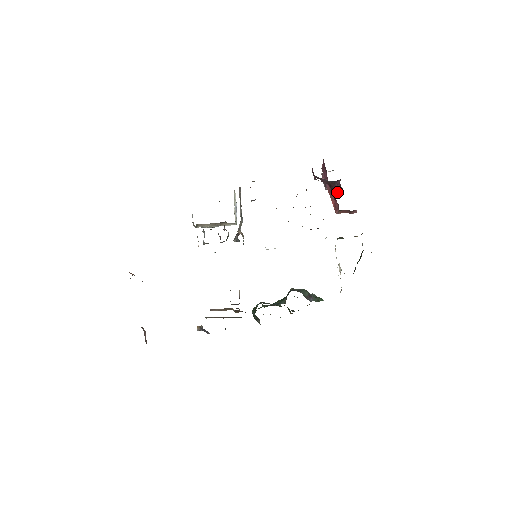
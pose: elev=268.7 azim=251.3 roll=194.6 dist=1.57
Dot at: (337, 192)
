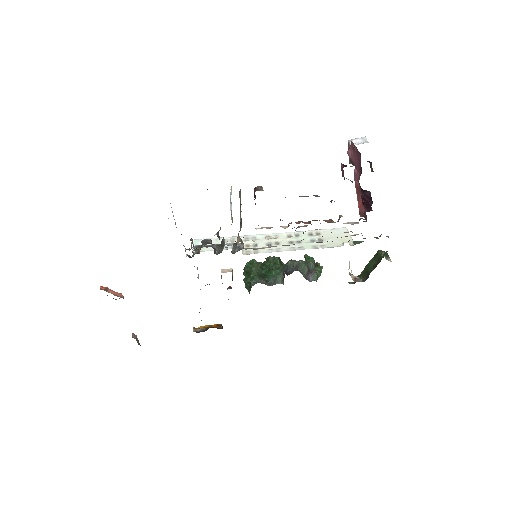
Dot at: (368, 200)
